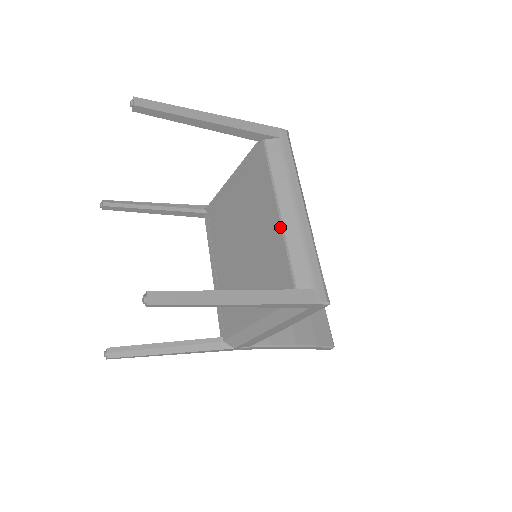
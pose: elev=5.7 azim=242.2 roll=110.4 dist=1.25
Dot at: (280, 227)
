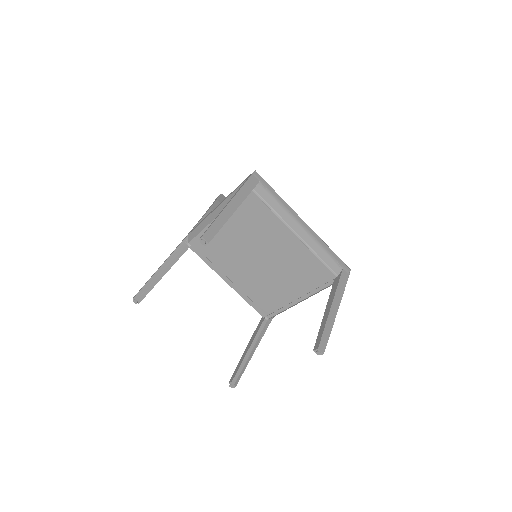
Dot at: (303, 245)
